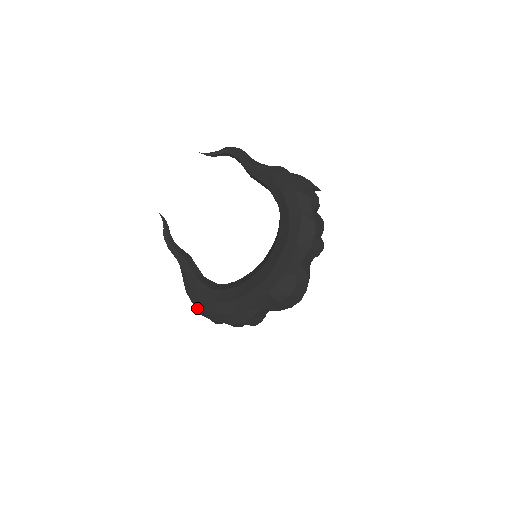
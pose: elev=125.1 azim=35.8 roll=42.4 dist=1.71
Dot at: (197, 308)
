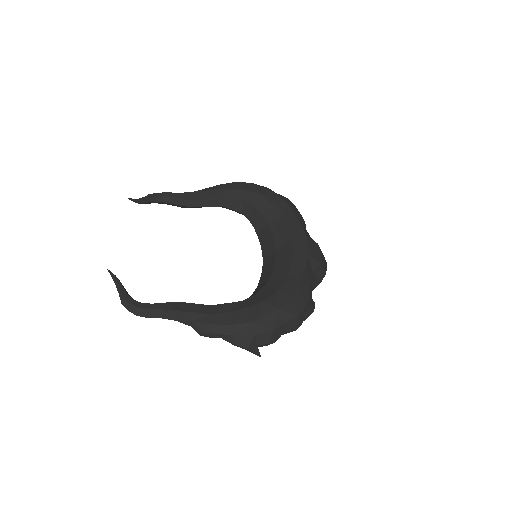
Dot at: (243, 334)
